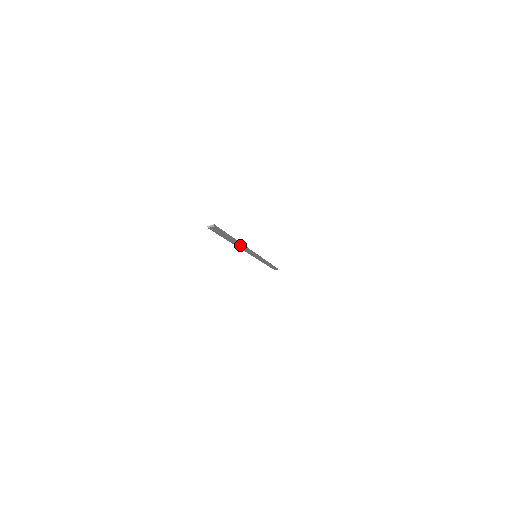
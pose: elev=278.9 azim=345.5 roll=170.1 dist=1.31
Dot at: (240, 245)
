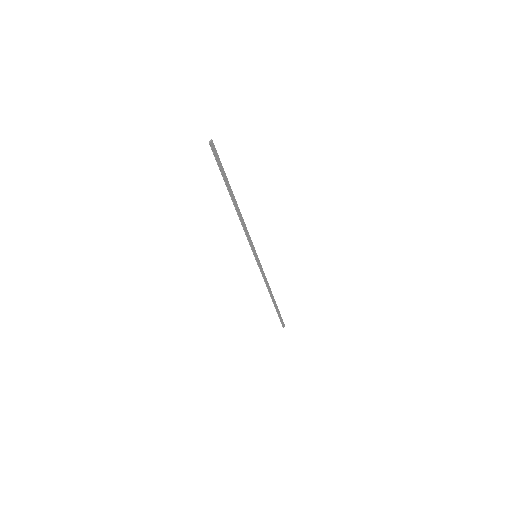
Dot at: (237, 208)
